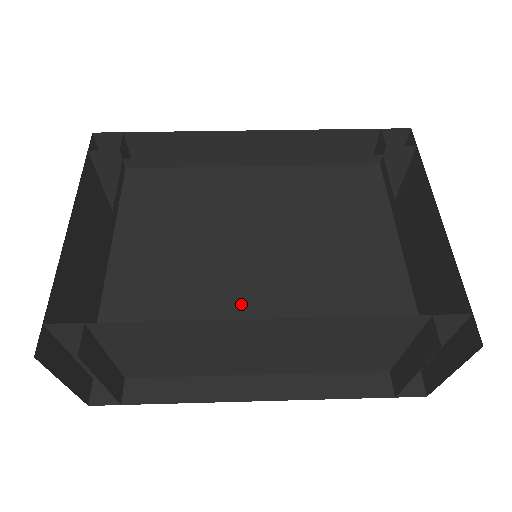
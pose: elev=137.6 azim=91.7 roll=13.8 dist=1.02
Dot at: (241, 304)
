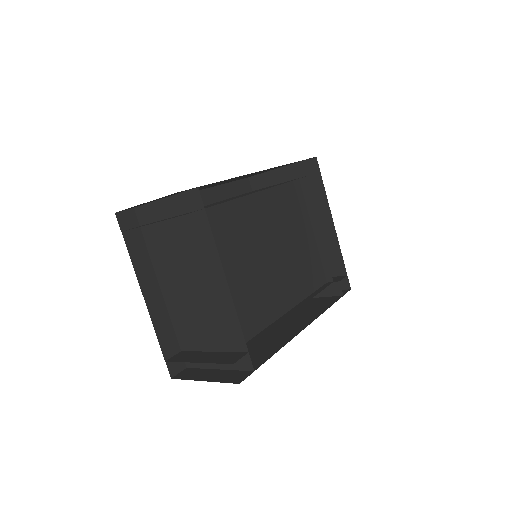
Dot at: (278, 300)
